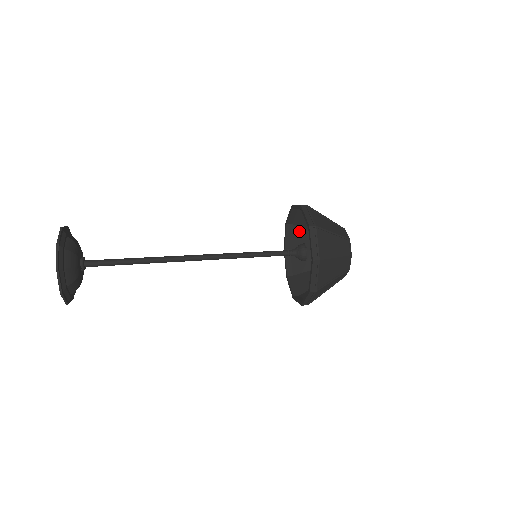
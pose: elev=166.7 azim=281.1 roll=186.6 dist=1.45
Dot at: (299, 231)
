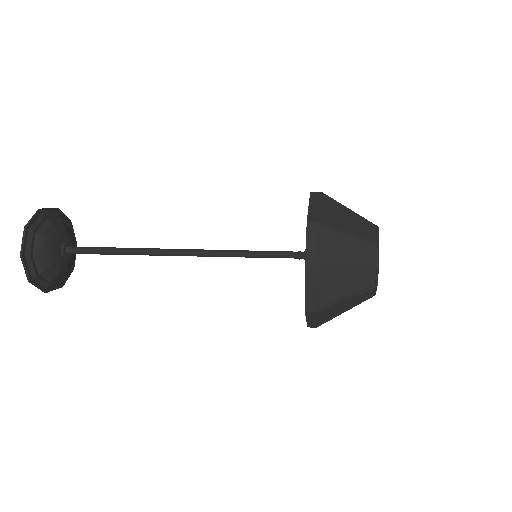
Dot at: occluded
